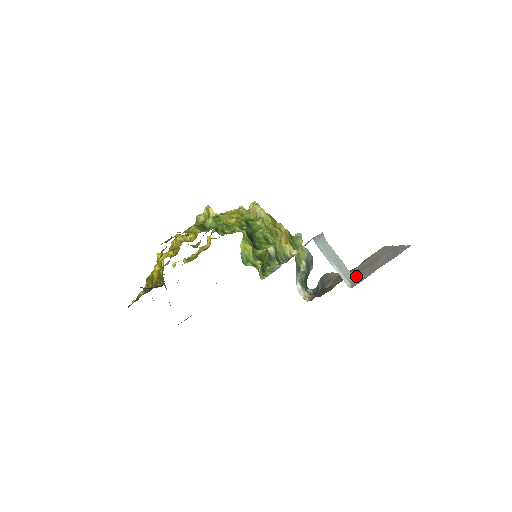
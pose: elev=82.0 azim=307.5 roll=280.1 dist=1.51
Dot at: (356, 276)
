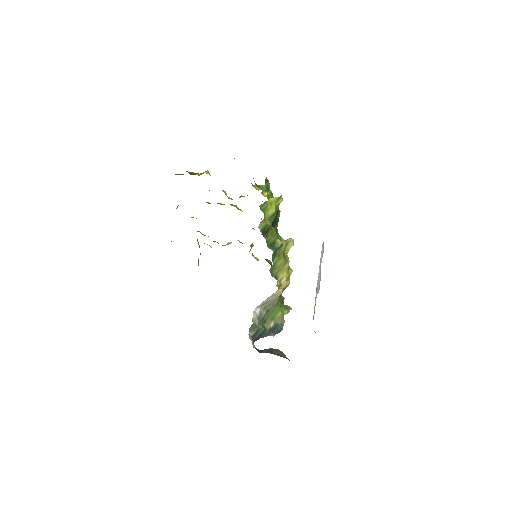
Dot at: occluded
